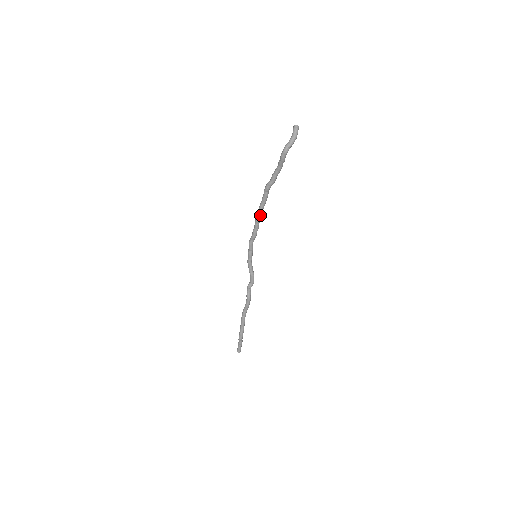
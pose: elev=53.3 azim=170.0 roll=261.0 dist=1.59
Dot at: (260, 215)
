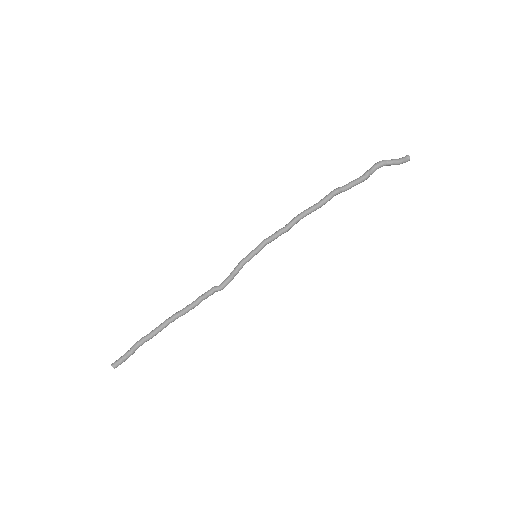
Dot at: (302, 215)
